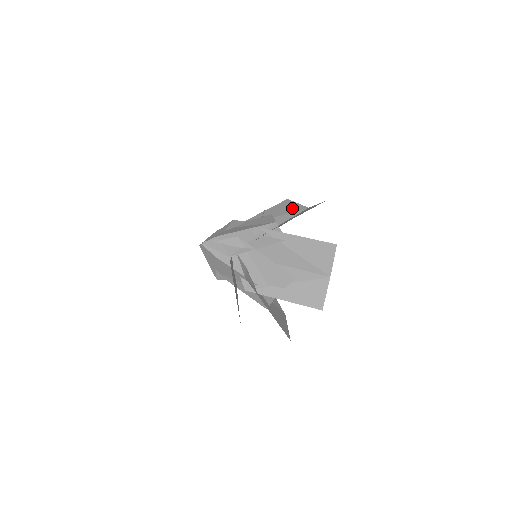
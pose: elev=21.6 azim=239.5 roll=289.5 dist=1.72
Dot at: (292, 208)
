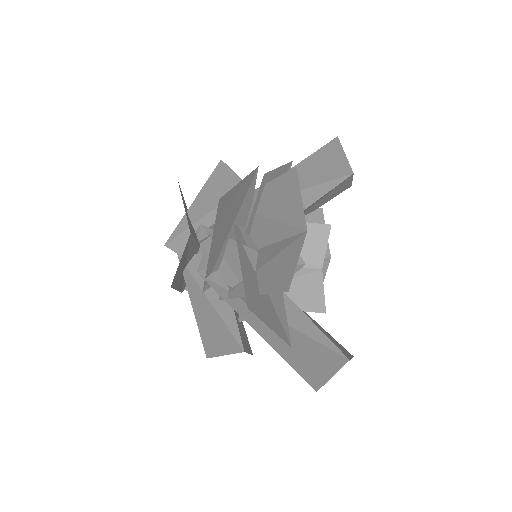
Dot at: (337, 187)
